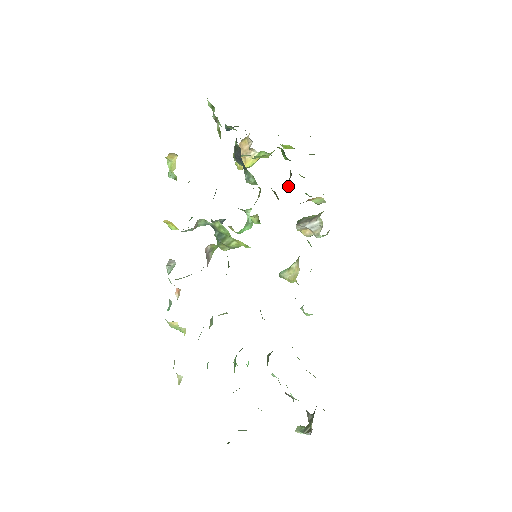
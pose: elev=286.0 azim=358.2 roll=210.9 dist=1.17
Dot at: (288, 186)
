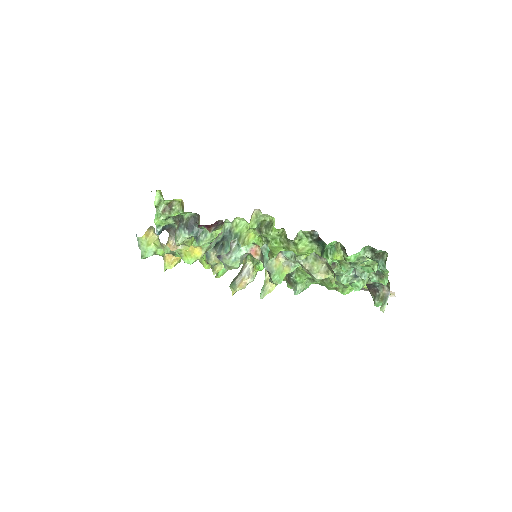
Dot at: occluded
